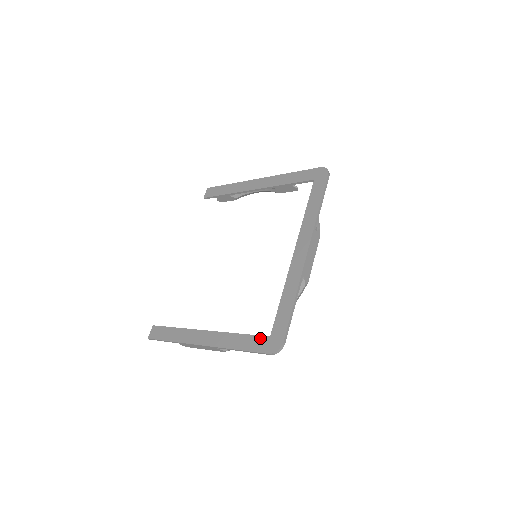
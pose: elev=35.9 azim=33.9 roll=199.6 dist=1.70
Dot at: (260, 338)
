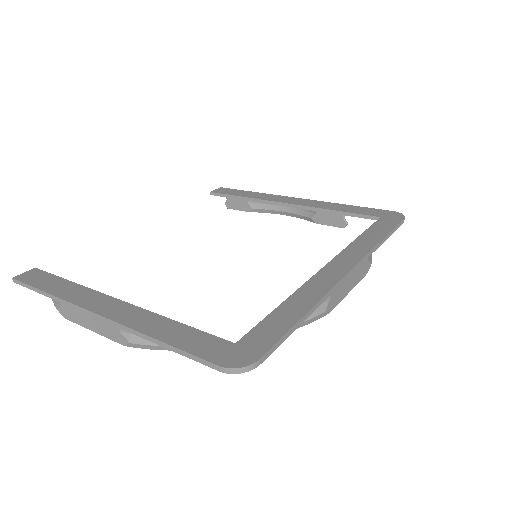
Dot at: (214, 339)
